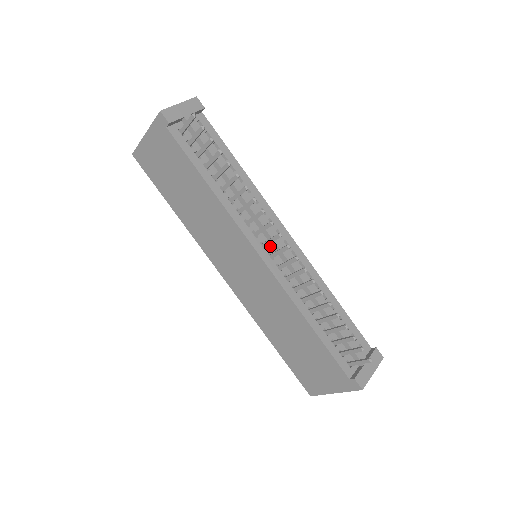
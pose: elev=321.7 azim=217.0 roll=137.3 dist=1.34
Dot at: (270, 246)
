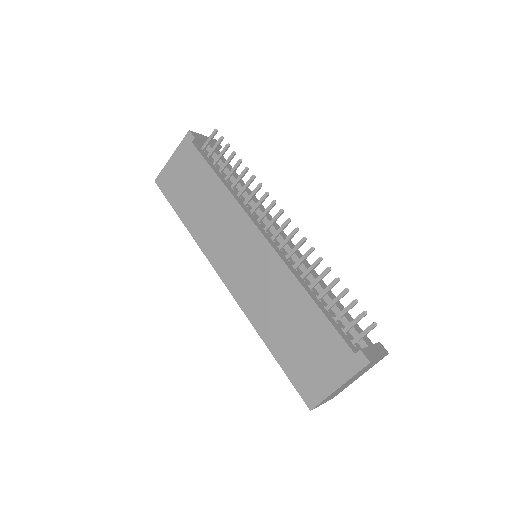
Dot at: (271, 234)
